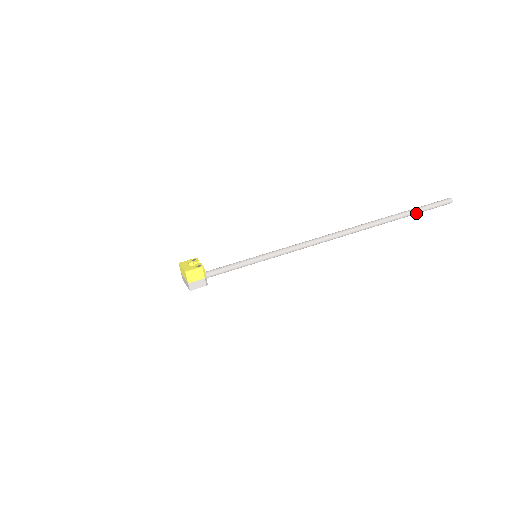
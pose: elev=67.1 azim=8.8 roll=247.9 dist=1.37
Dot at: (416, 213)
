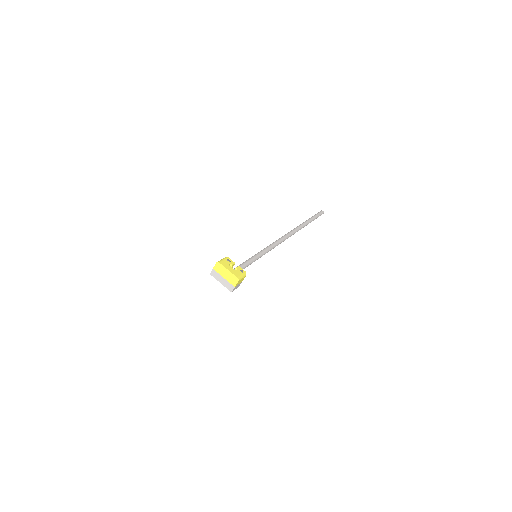
Dot at: occluded
